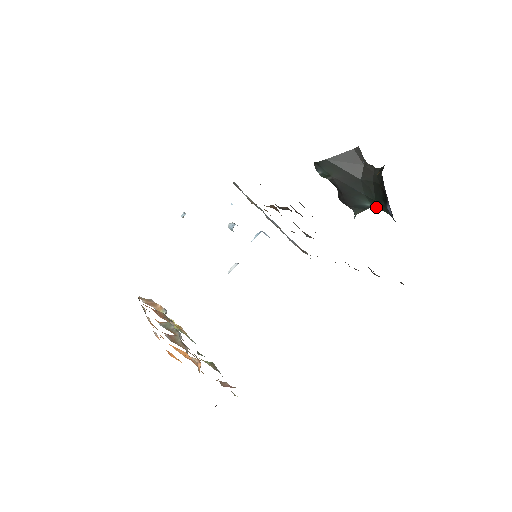
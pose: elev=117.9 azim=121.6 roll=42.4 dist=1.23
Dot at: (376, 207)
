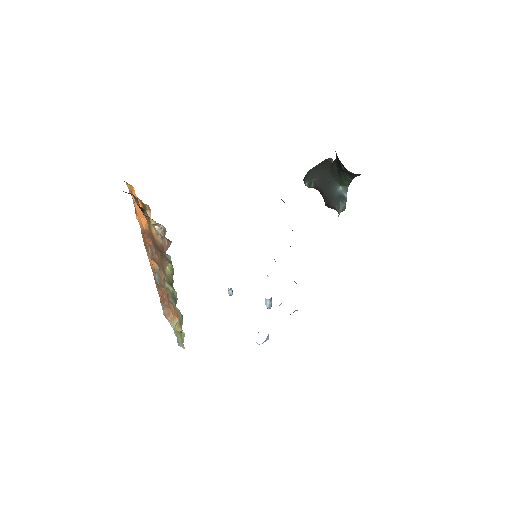
Dot at: (345, 187)
